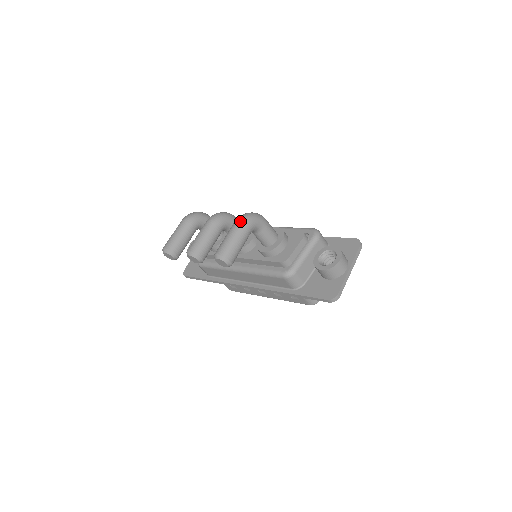
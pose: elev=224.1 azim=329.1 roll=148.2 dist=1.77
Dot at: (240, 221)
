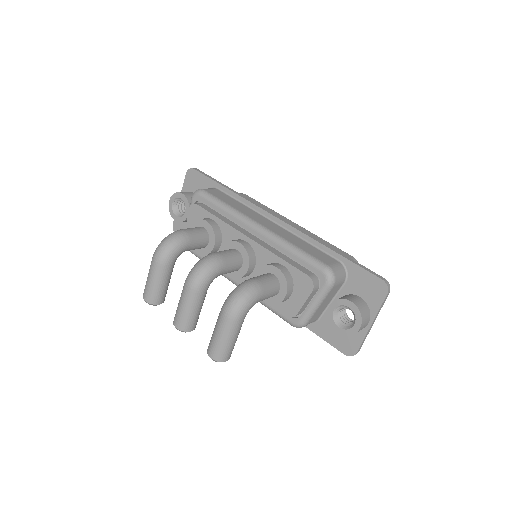
Dot at: (228, 318)
